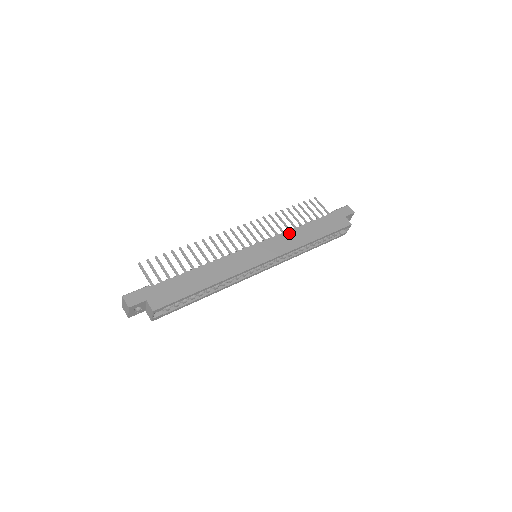
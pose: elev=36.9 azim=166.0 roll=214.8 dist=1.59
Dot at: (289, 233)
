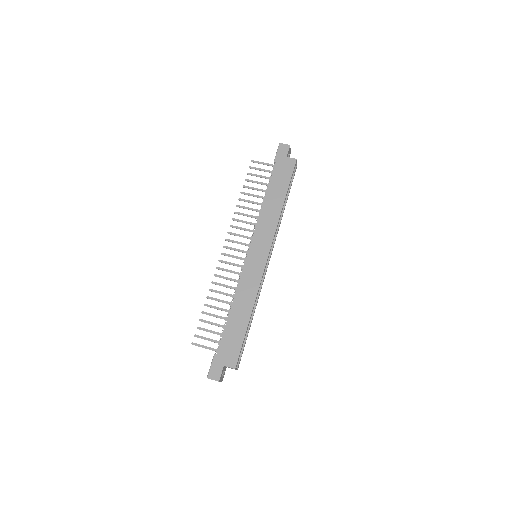
Dot at: (262, 216)
